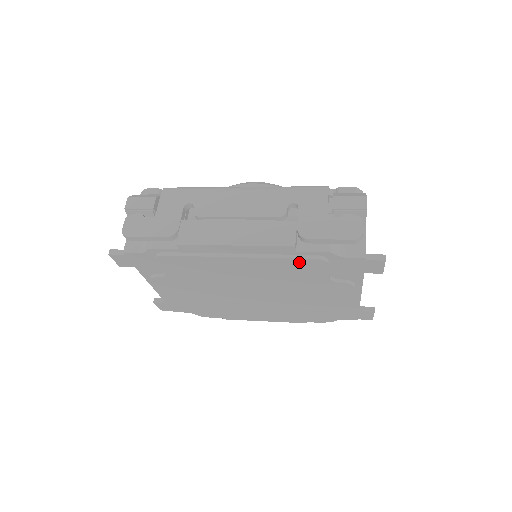
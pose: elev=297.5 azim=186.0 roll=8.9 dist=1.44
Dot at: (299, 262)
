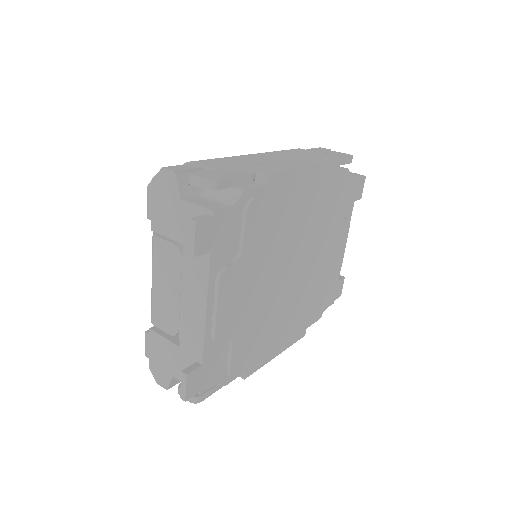
Dot at: (336, 185)
